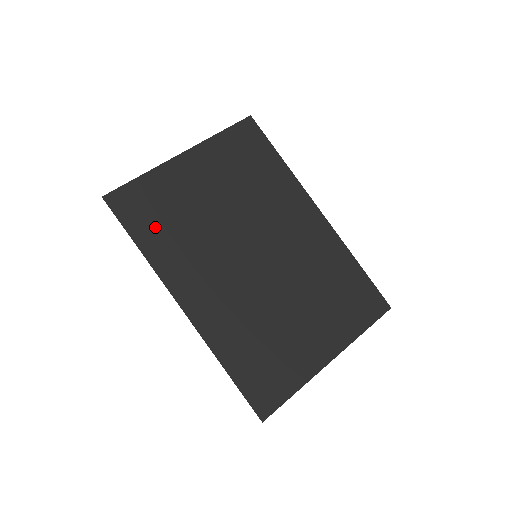
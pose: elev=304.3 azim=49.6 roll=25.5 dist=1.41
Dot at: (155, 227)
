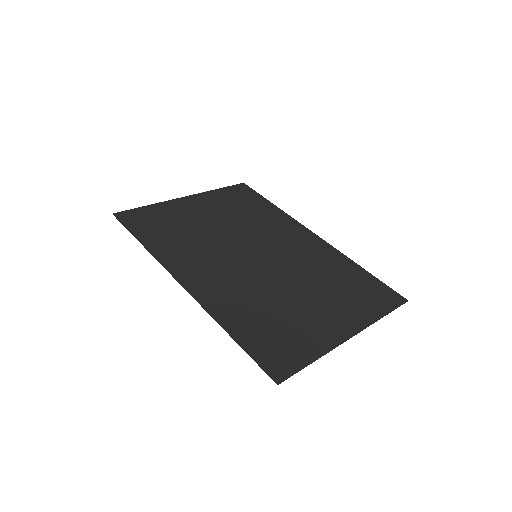
Dot at: (158, 233)
